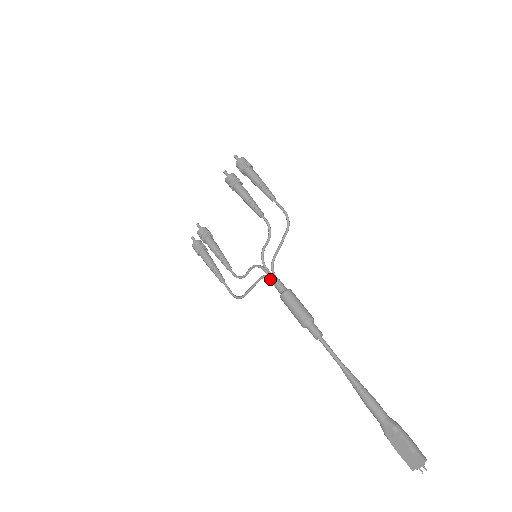
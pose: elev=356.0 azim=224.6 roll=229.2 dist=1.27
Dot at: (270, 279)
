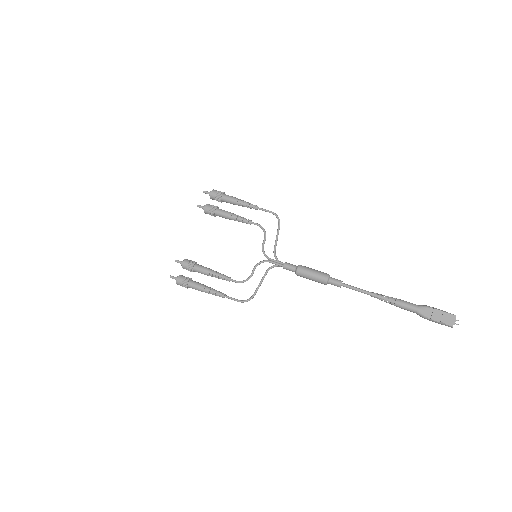
Dot at: (279, 265)
